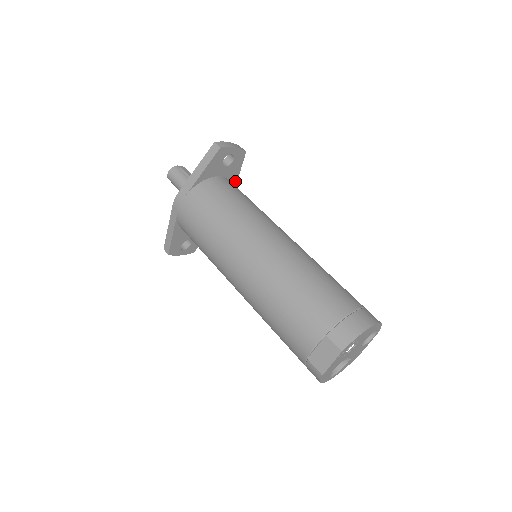
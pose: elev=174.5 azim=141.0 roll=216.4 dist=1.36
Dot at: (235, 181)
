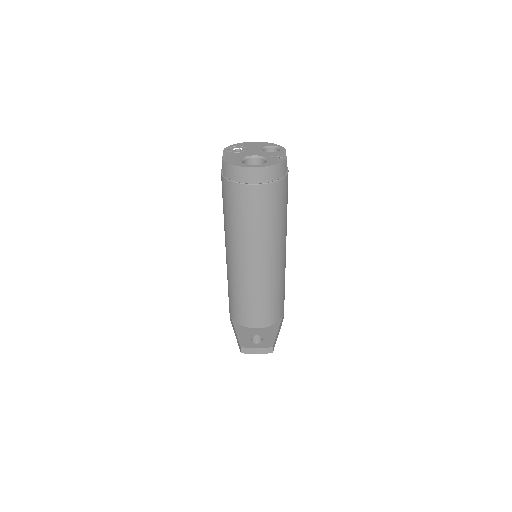
Dot at: occluded
